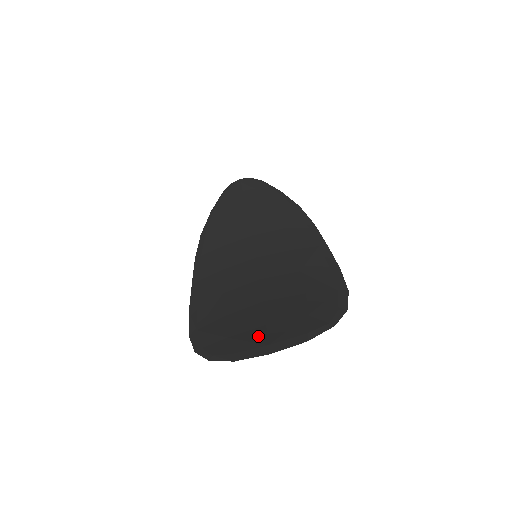
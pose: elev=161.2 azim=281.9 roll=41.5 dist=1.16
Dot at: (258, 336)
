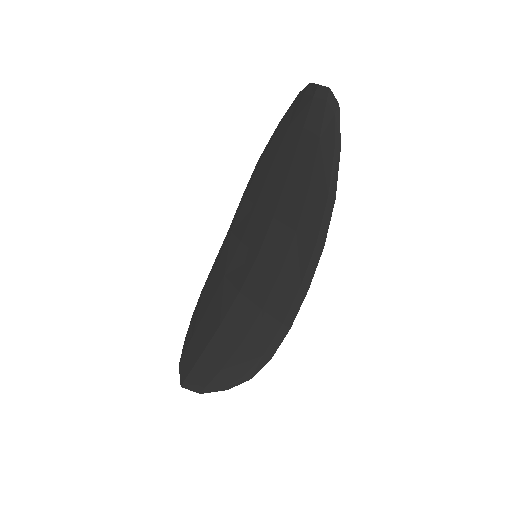
Dot at: (191, 363)
